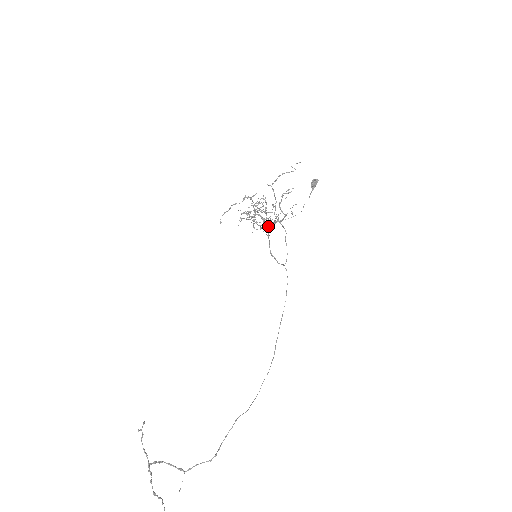
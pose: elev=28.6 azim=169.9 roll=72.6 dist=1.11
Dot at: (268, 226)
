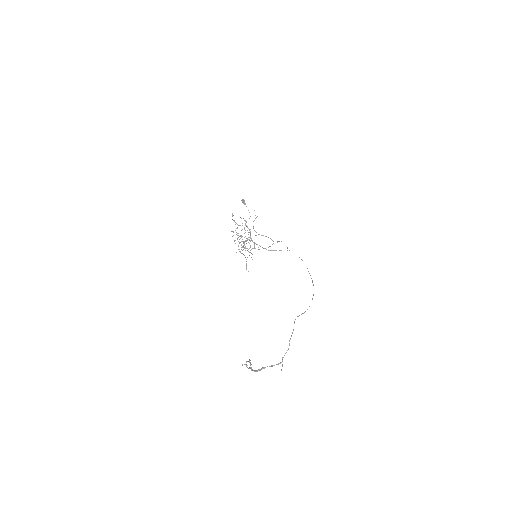
Dot at: occluded
